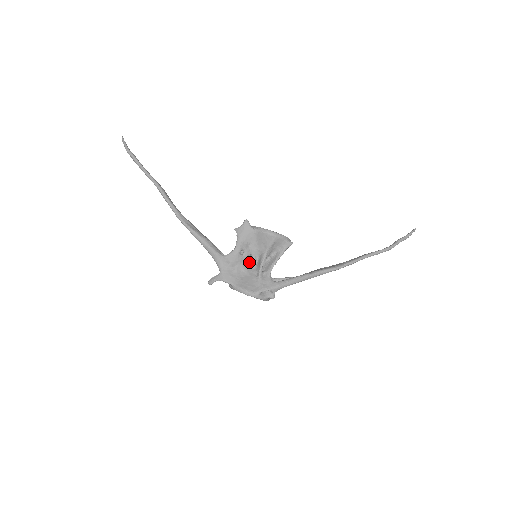
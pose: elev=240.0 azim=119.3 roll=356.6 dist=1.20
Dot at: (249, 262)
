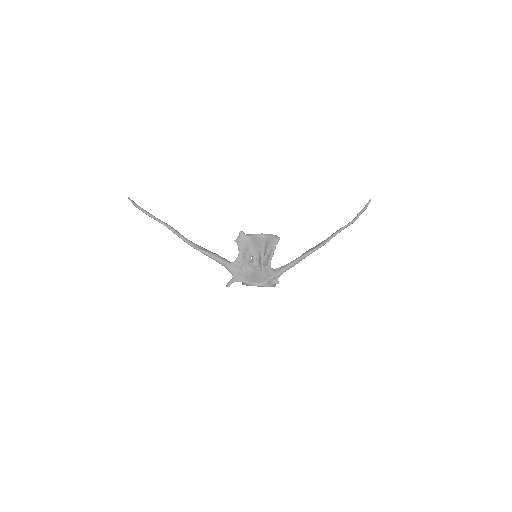
Dot at: (252, 262)
